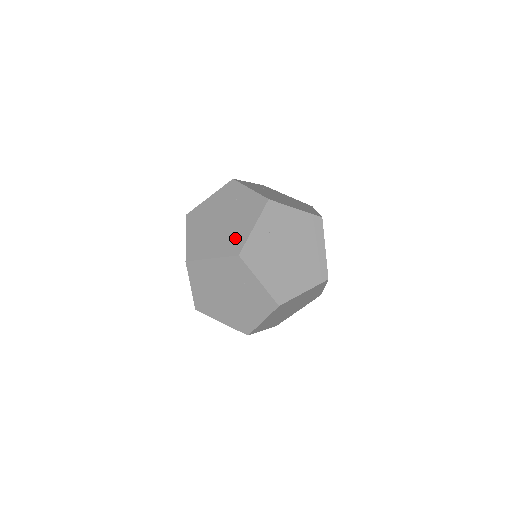
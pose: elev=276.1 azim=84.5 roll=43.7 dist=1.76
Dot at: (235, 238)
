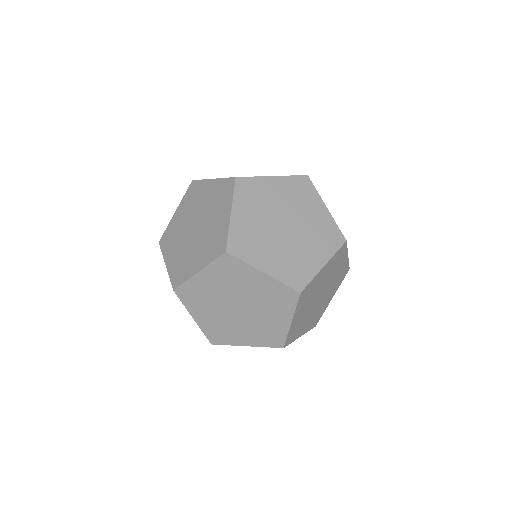
Dot at: (270, 331)
